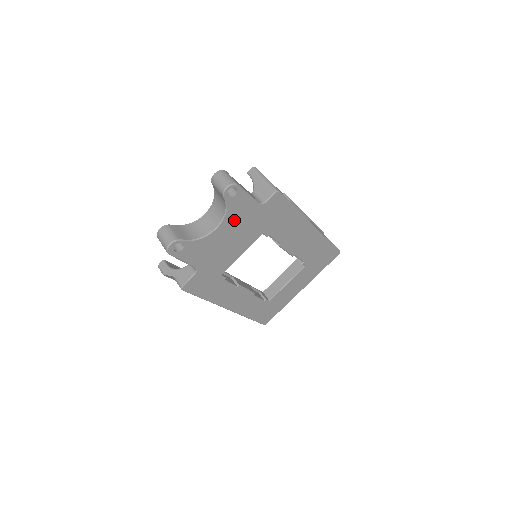
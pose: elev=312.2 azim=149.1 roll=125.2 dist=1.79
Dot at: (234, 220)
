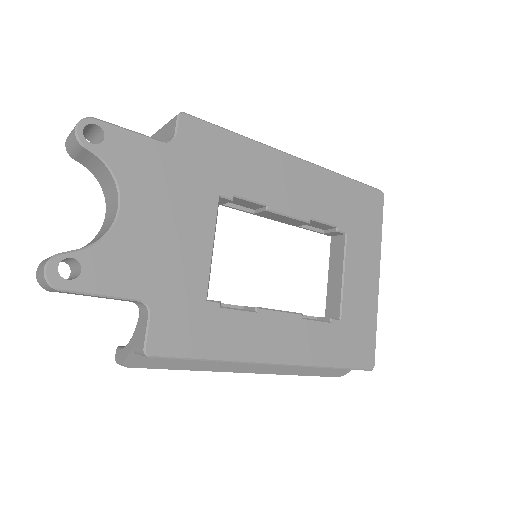
Dot at: (142, 185)
